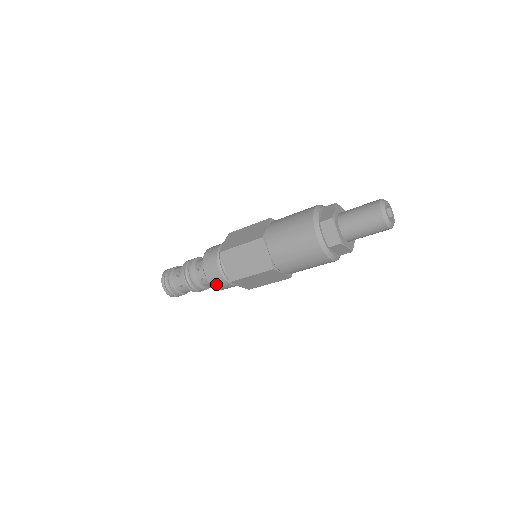
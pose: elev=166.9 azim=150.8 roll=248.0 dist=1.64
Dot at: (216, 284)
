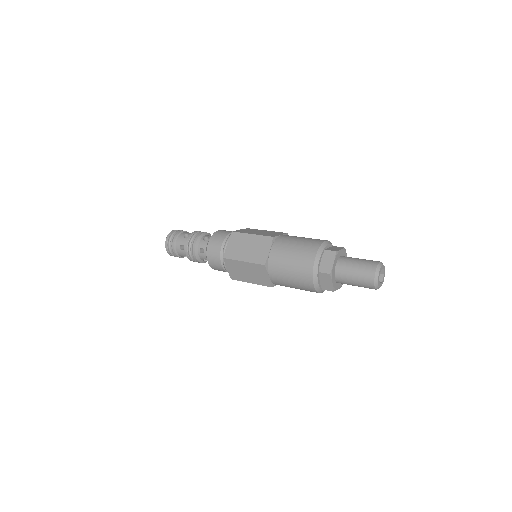
Dot at: (210, 256)
